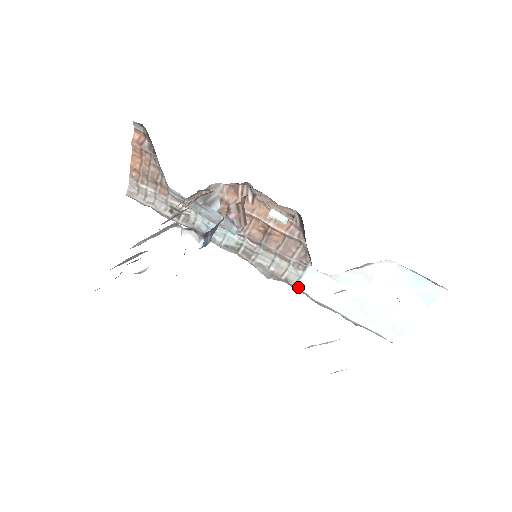
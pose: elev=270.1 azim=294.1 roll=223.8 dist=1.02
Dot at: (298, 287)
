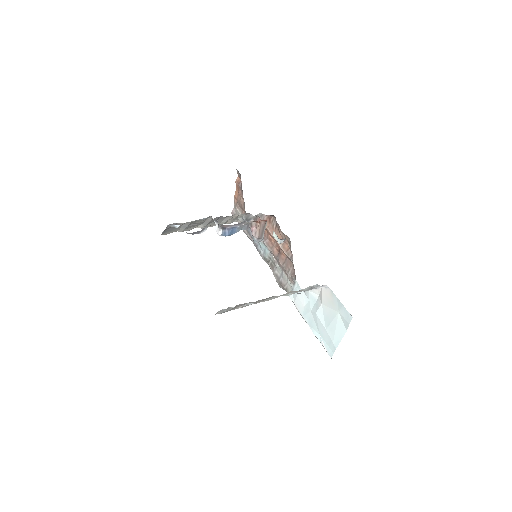
Dot at: (290, 296)
